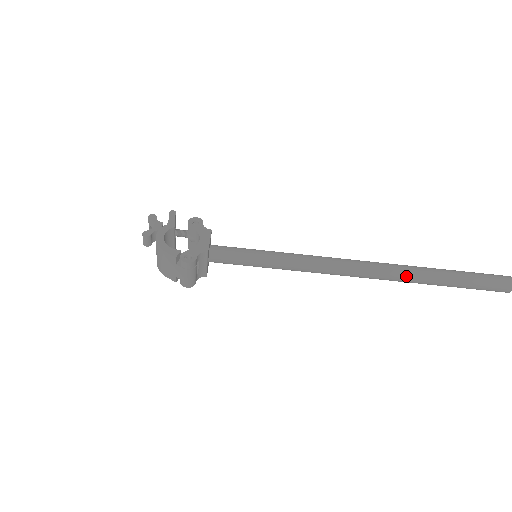
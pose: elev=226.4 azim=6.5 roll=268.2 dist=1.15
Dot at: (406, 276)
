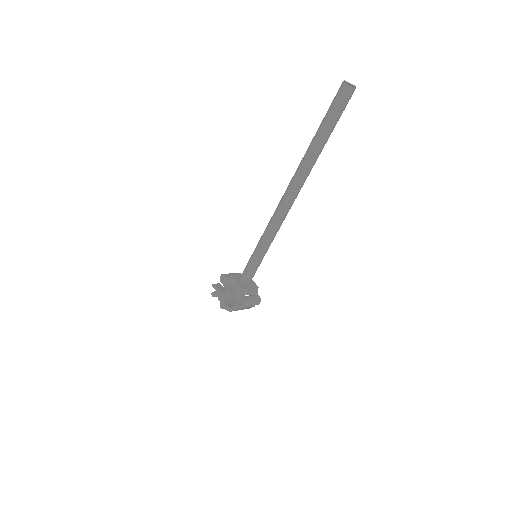
Dot at: (307, 170)
